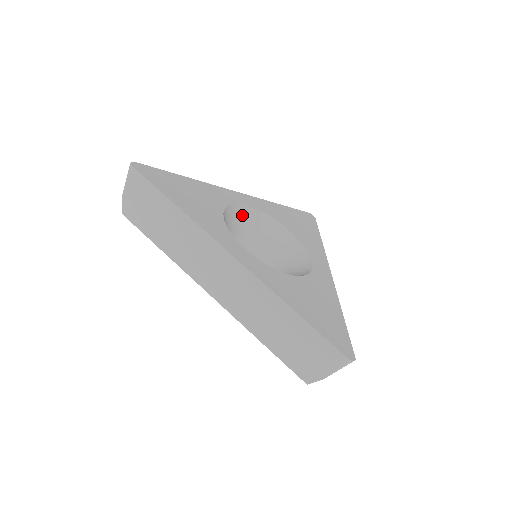
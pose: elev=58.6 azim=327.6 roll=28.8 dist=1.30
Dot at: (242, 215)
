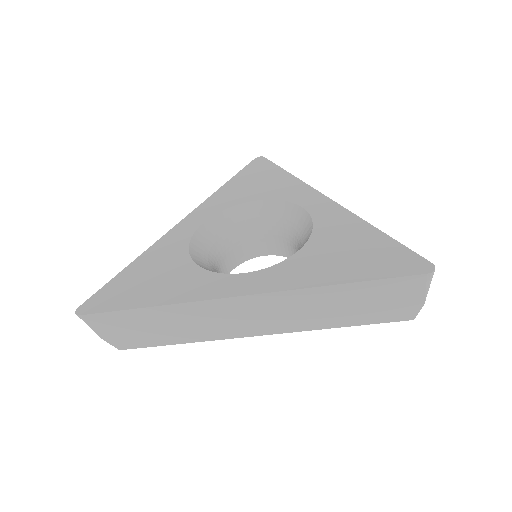
Dot at: (208, 235)
